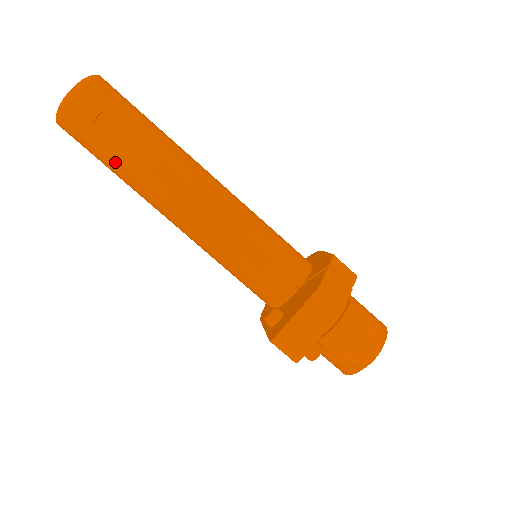
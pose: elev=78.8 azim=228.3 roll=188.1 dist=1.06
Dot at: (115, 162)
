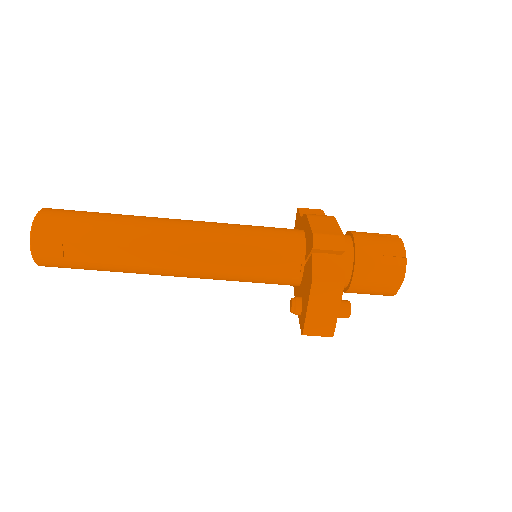
Dot at: (102, 269)
